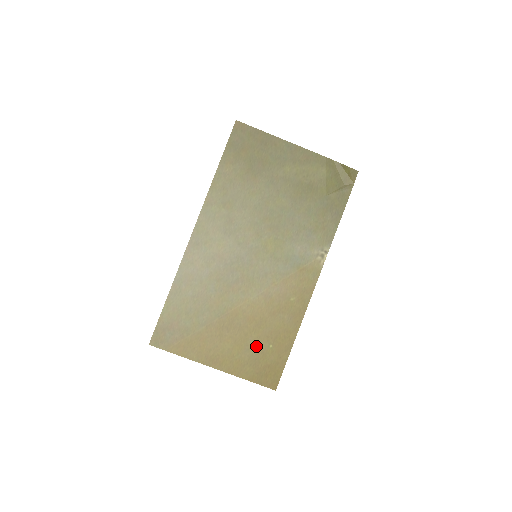
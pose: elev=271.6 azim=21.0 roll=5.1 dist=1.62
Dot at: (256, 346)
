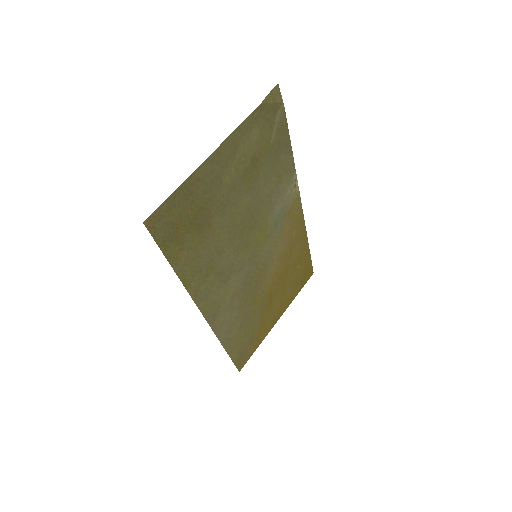
Dot at: (292, 280)
